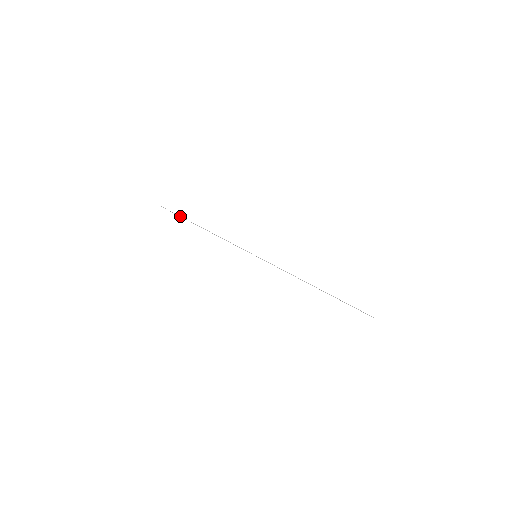
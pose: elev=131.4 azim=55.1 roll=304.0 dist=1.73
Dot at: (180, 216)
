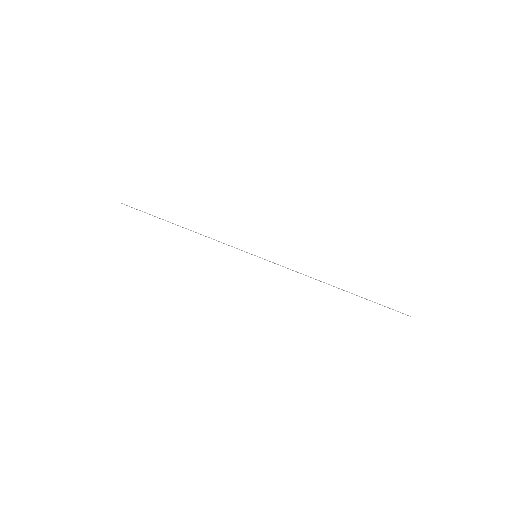
Dot at: occluded
